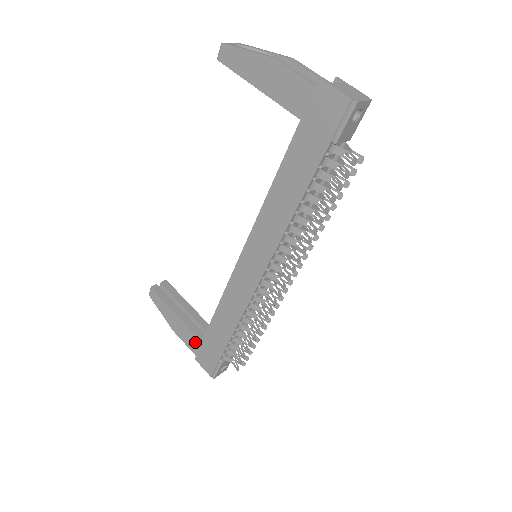
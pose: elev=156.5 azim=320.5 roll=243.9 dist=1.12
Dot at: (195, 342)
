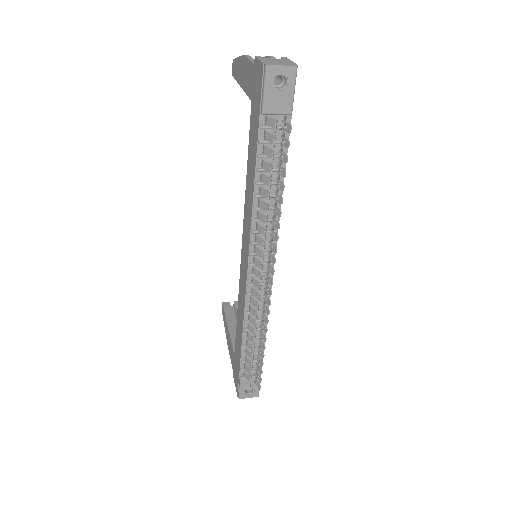
Dot at: (233, 356)
